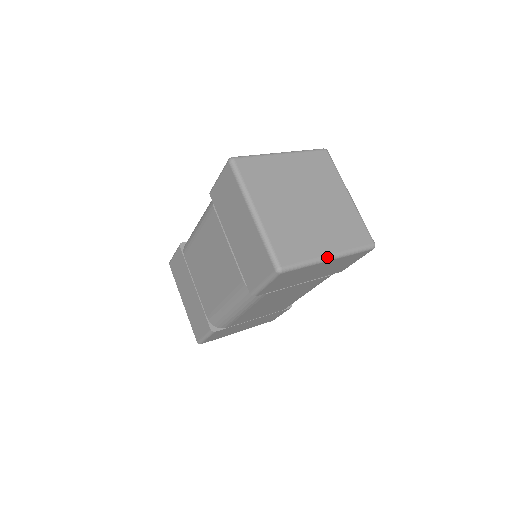
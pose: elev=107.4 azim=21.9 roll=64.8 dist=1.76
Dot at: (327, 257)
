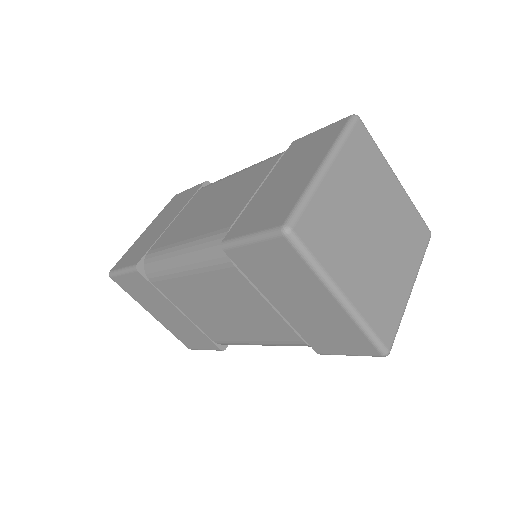
Dot at: (339, 291)
